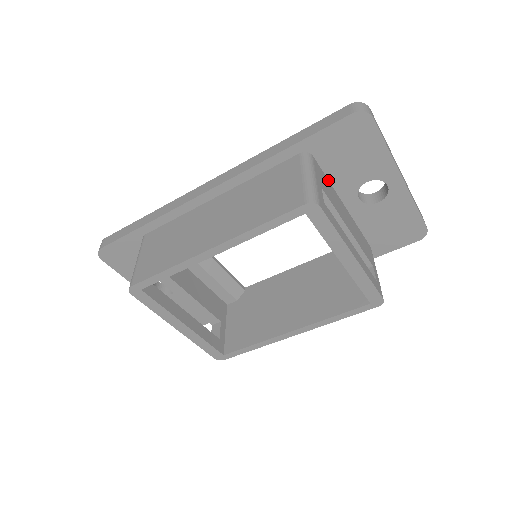
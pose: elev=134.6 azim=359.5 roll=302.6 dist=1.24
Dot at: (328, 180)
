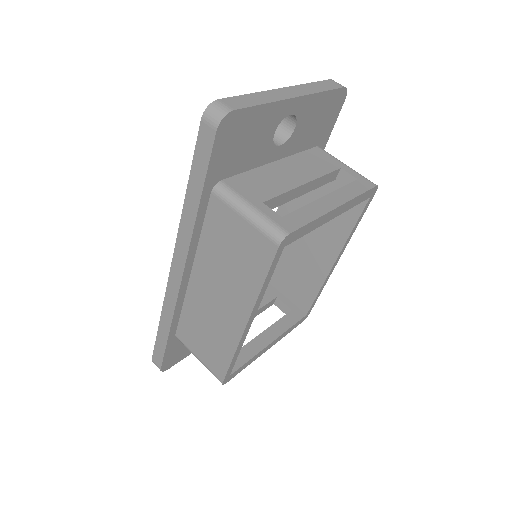
Dot at: (247, 171)
